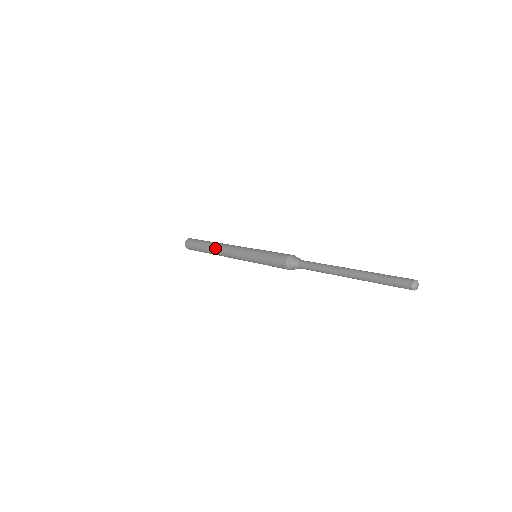
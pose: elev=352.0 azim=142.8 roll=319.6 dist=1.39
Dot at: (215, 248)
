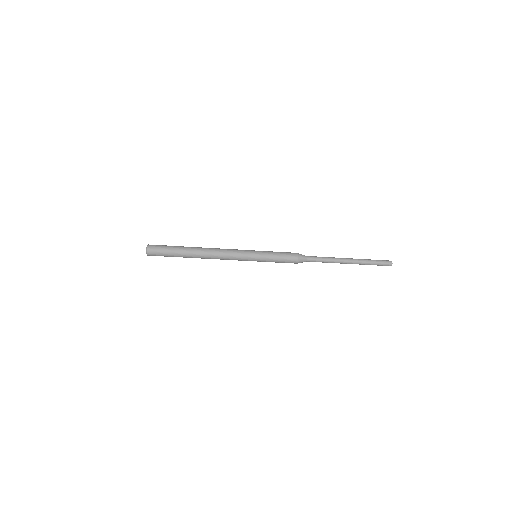
Dot at: (205, 250)
